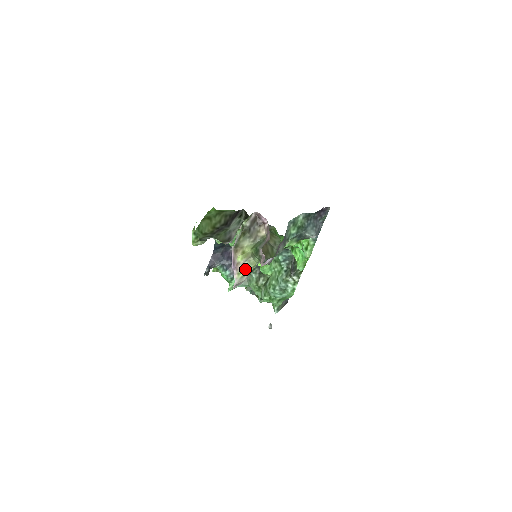
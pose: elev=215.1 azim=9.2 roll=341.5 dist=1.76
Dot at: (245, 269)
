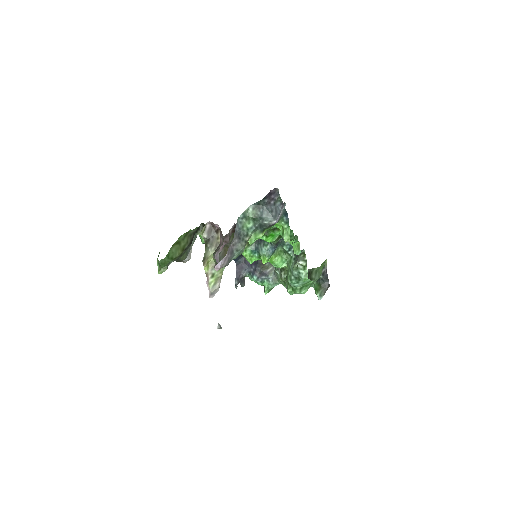
Dot at: (214, 277)
